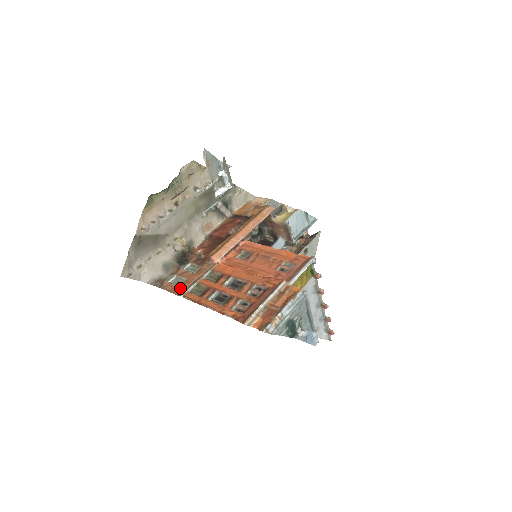
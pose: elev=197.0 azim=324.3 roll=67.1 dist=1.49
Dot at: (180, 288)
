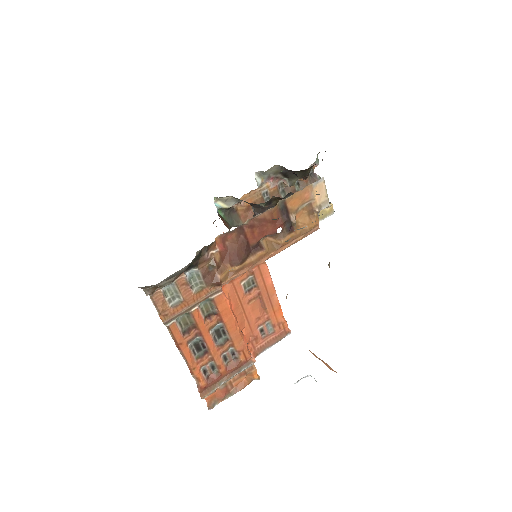
Dot at: (170, 312)
